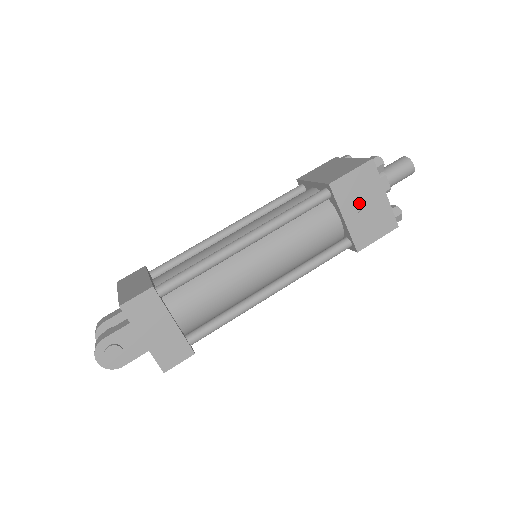
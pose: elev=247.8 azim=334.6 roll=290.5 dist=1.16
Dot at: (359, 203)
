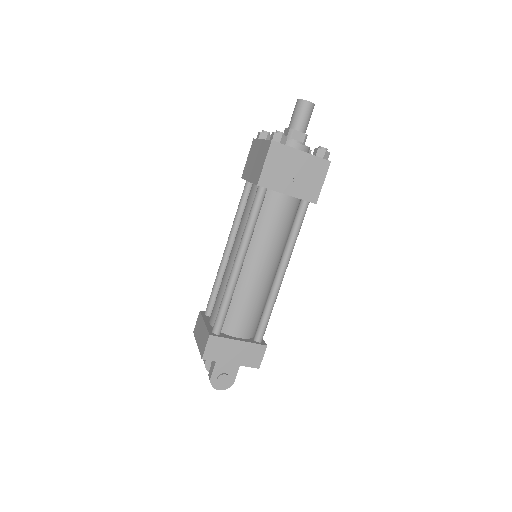
Dot at: (289, 176)
